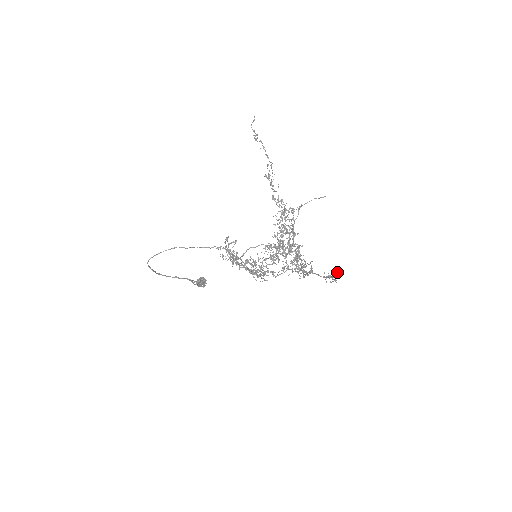
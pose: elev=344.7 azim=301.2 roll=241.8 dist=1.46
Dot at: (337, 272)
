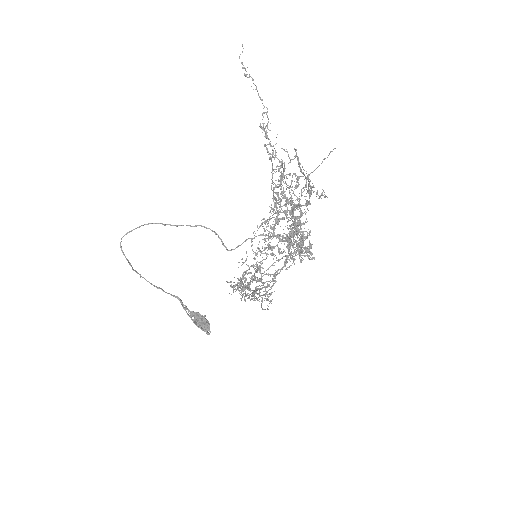
Dot at: occluded
